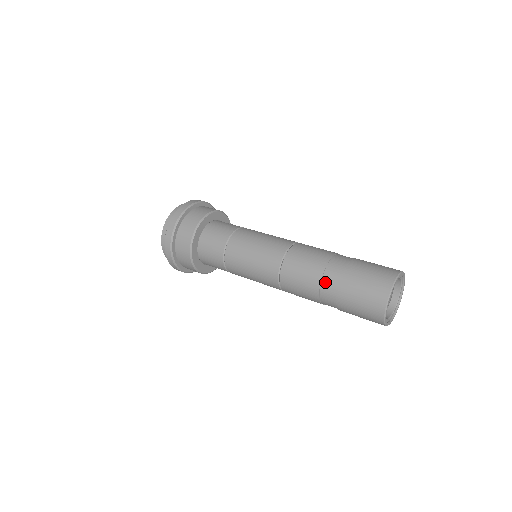
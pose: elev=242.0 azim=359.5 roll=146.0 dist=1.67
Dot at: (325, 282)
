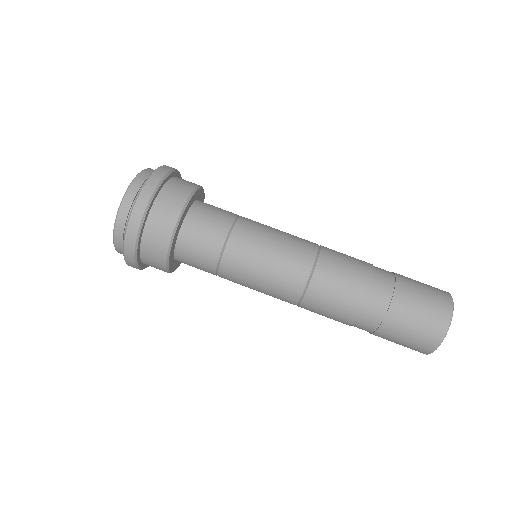
Dot at: (376, 285)
